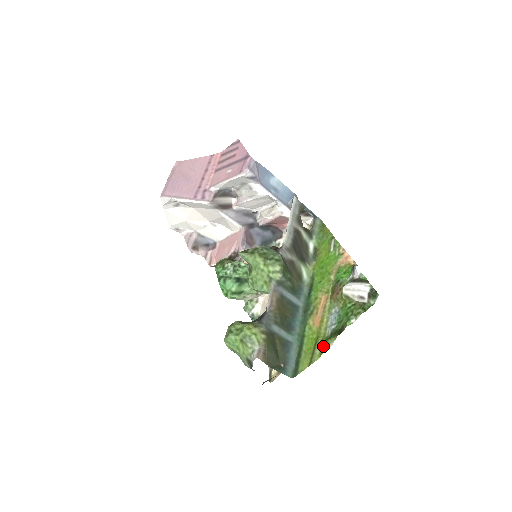
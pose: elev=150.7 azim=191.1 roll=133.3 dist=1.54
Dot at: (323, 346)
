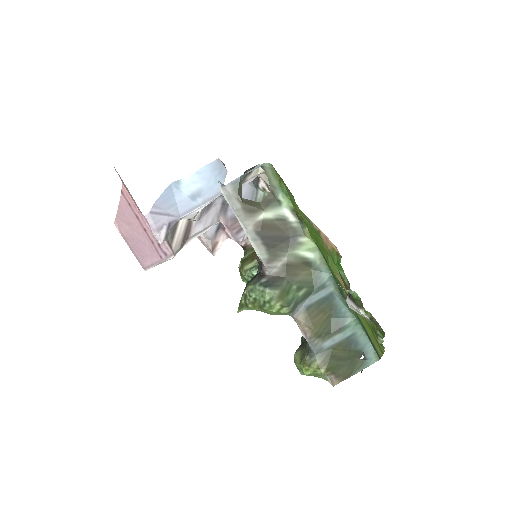
Dot at: occluded
